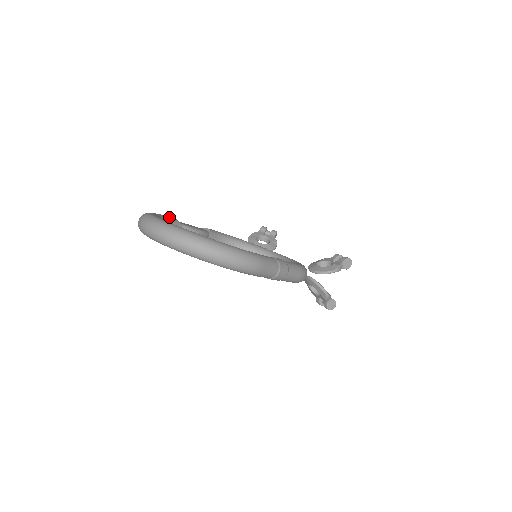
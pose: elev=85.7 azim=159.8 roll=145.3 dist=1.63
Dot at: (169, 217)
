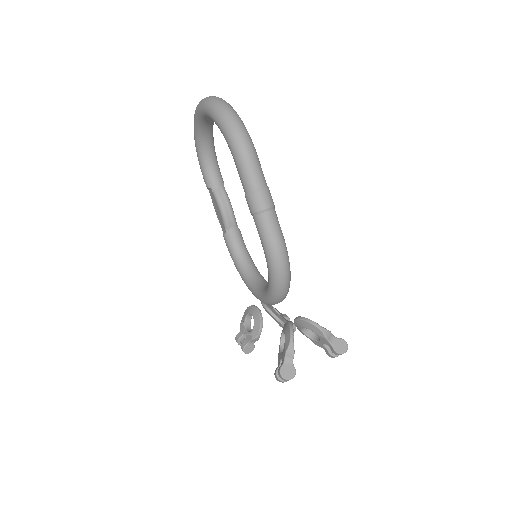
Dot at: occluded
